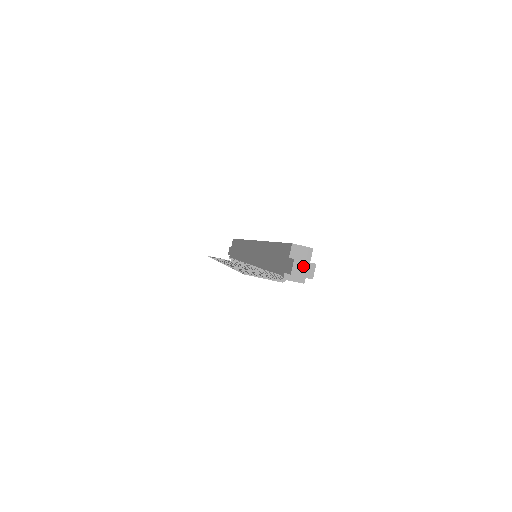
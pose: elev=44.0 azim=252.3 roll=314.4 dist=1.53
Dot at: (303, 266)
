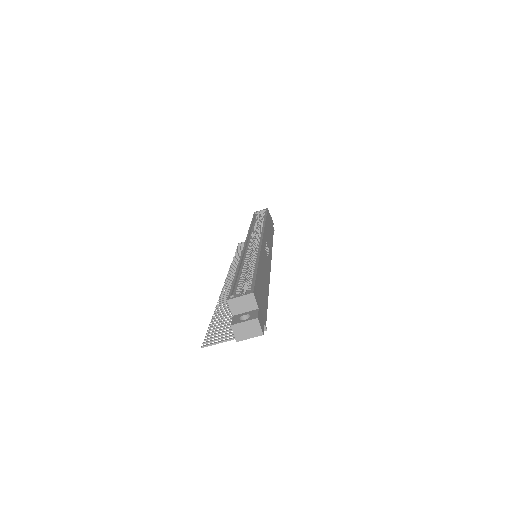
Dot at: (244, 327)
